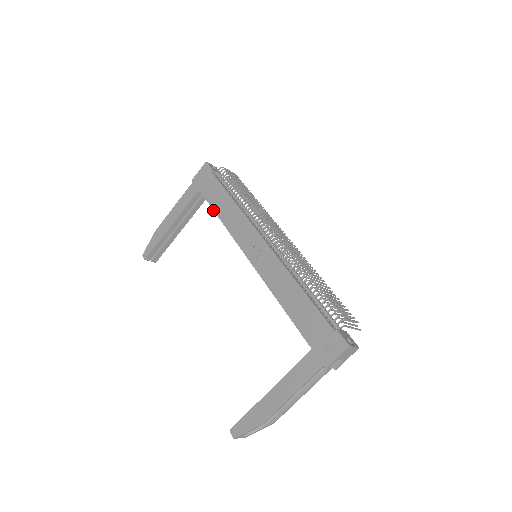
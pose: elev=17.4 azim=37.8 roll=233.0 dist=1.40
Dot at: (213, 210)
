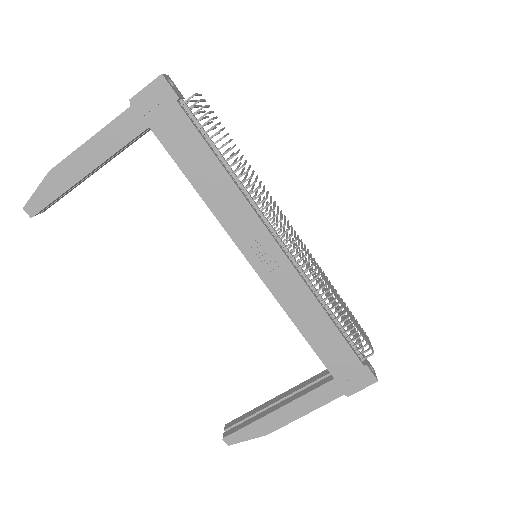
Dot at: (185, 176)
